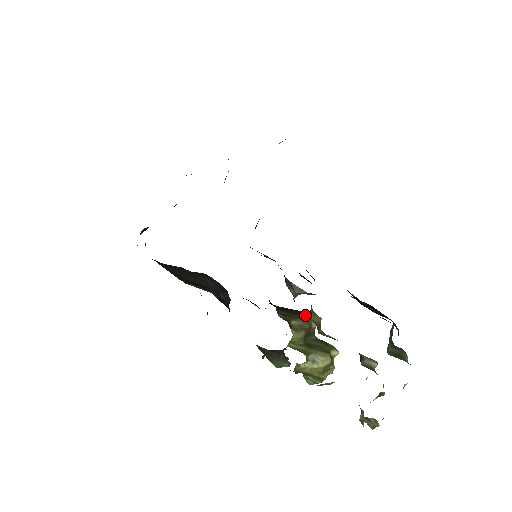
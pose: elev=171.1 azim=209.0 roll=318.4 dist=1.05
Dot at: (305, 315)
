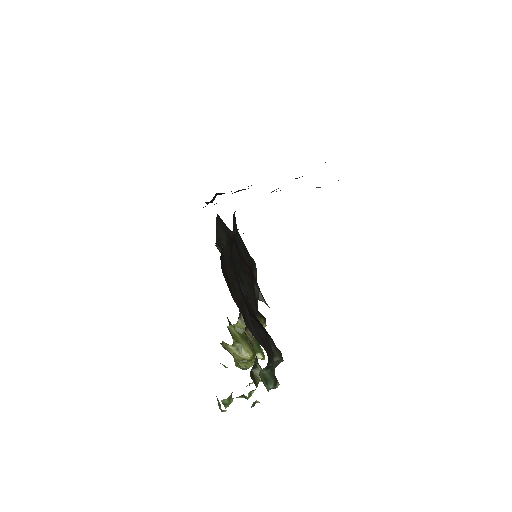
Dot at: (258, 317)
